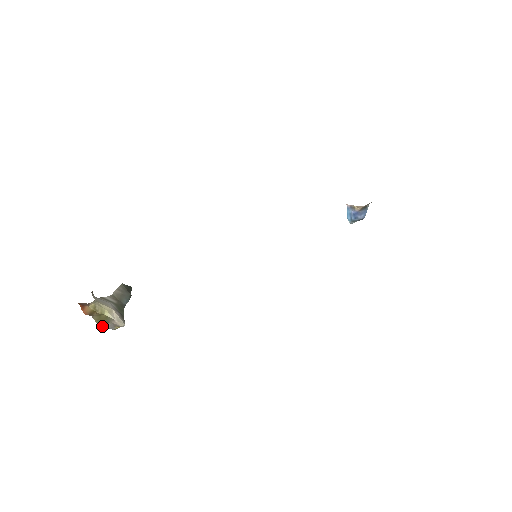
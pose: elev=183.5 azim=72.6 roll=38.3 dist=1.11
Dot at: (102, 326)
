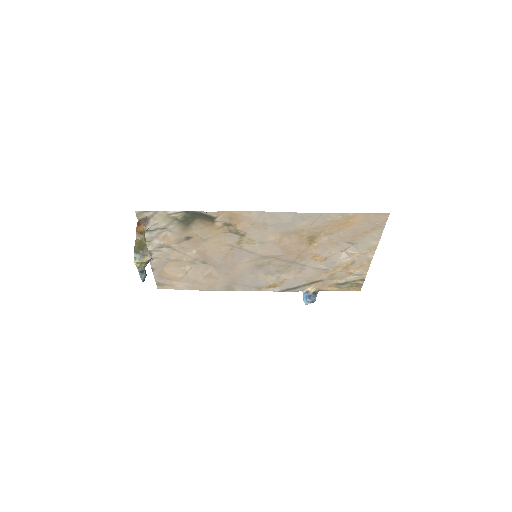
Dot at: (136, 250)
